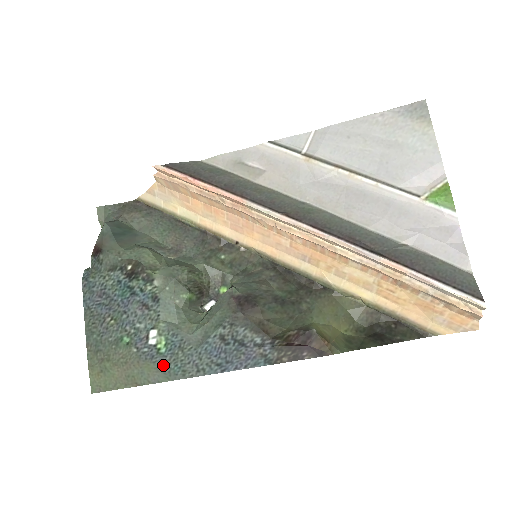
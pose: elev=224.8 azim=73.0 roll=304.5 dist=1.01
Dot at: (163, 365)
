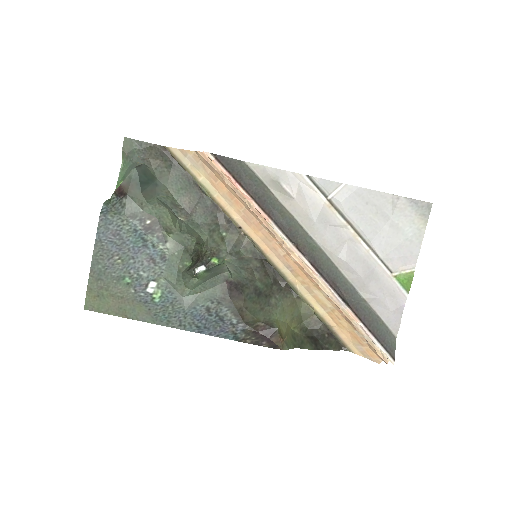
Dot at: (153, 311)
